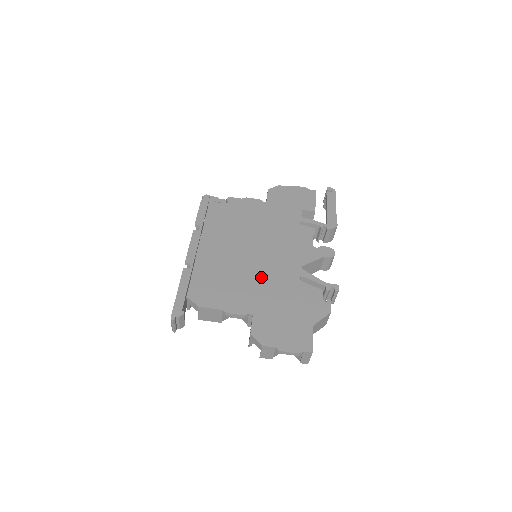
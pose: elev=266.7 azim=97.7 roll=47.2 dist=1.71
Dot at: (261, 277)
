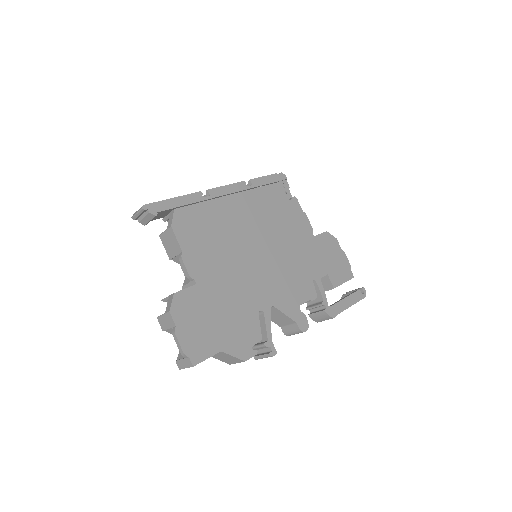
Dot at: (238, 272)
